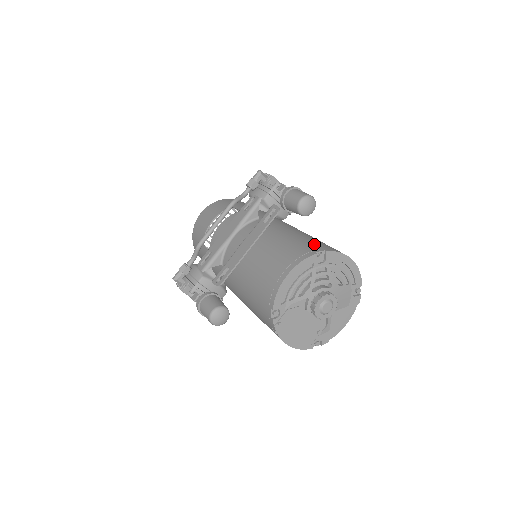
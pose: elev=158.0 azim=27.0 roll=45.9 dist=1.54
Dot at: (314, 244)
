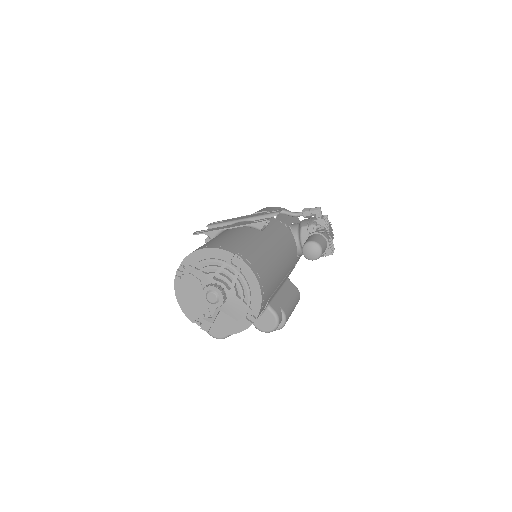
Dot at: (249, 254)
